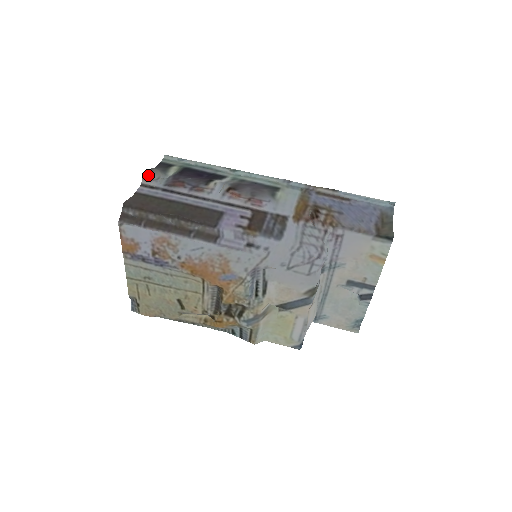
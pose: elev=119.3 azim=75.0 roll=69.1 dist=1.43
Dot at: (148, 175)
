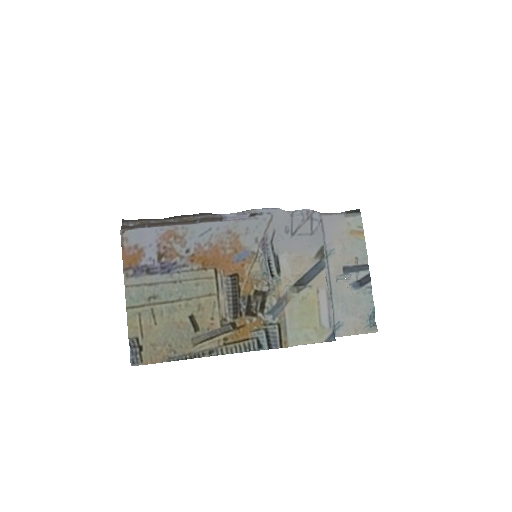
Dot at: occluded
